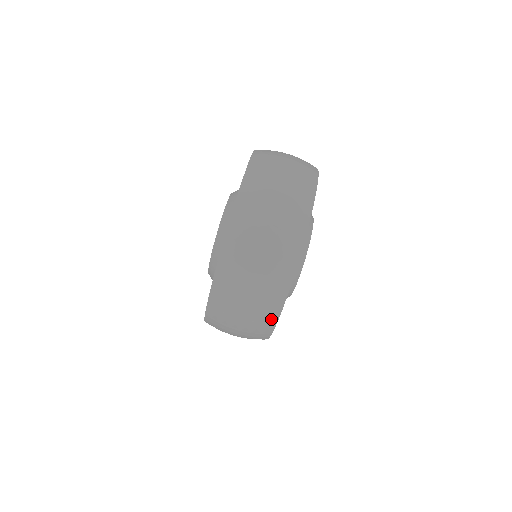
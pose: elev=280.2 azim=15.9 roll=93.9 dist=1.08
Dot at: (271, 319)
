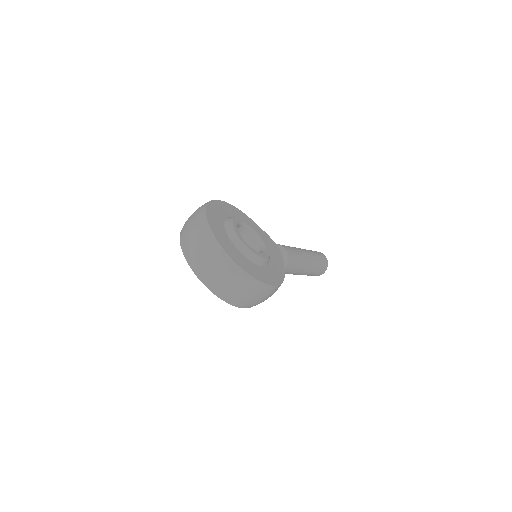
Dot at: (247, 278)
